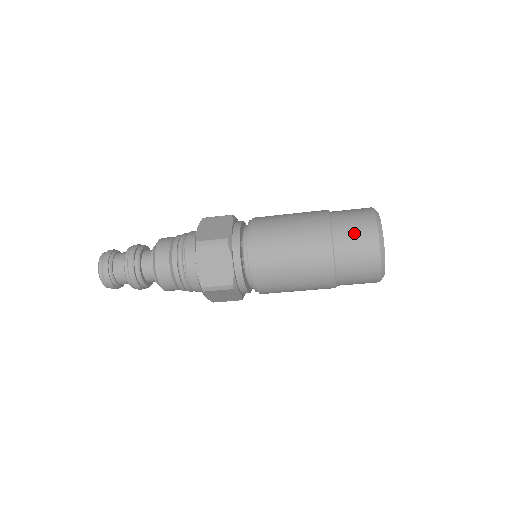
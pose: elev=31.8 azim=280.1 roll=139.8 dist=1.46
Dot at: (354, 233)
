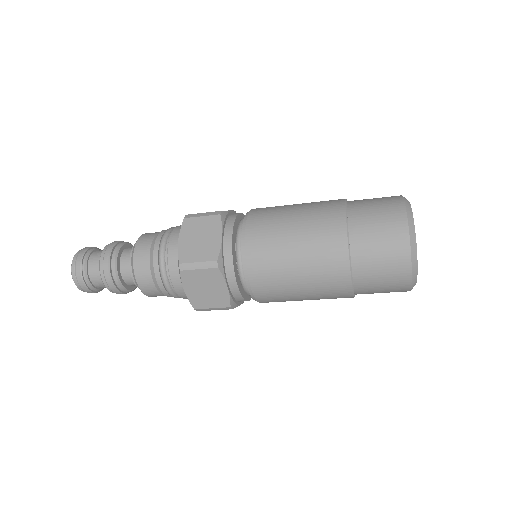
Dot at: (374, 205)
